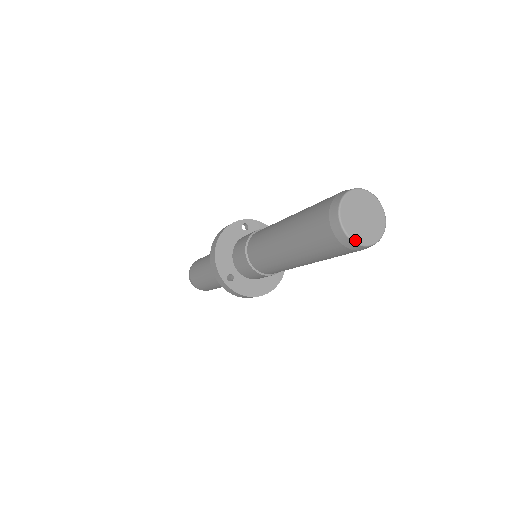
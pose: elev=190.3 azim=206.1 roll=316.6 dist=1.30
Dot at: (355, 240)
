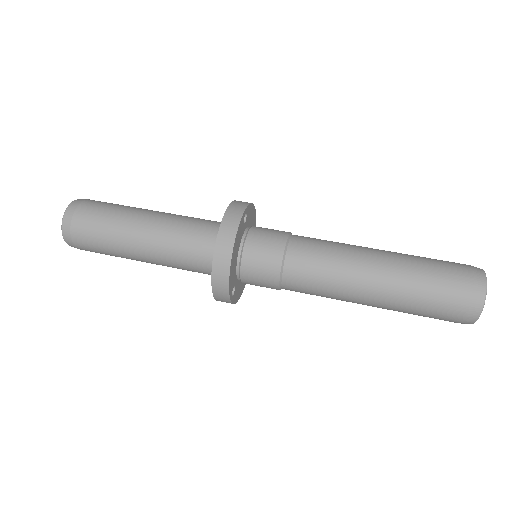
Dot at: occluded
